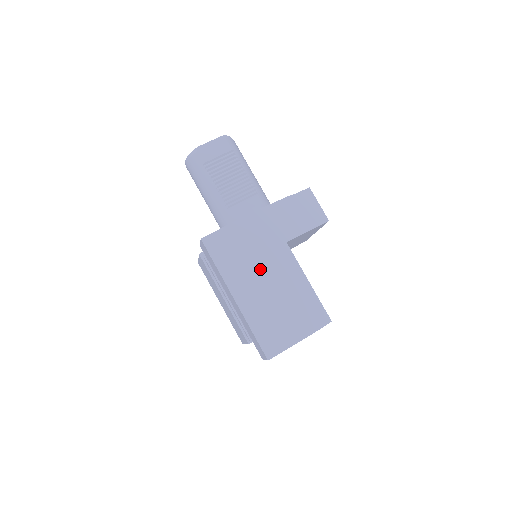
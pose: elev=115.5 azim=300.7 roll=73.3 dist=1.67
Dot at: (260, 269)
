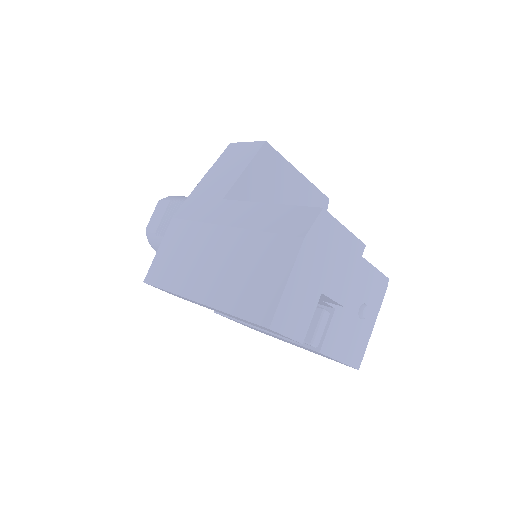
Dot at: (206, 247)
